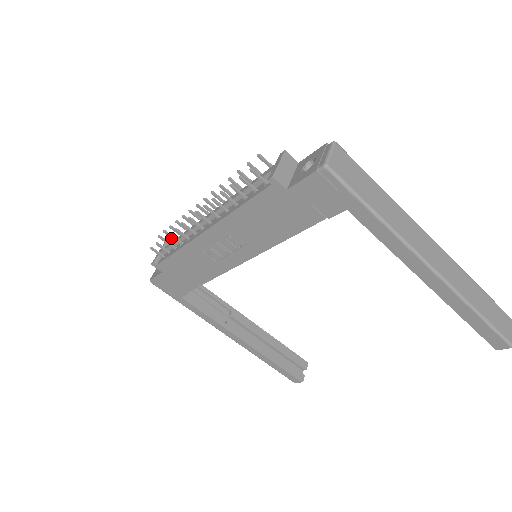
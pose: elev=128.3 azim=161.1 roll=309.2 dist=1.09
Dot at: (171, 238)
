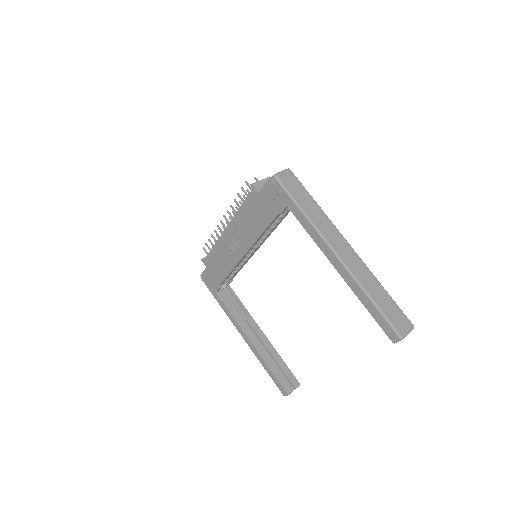
Dot at: occluded
